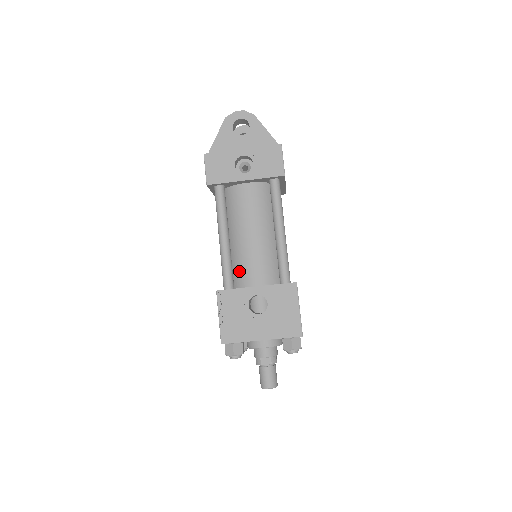
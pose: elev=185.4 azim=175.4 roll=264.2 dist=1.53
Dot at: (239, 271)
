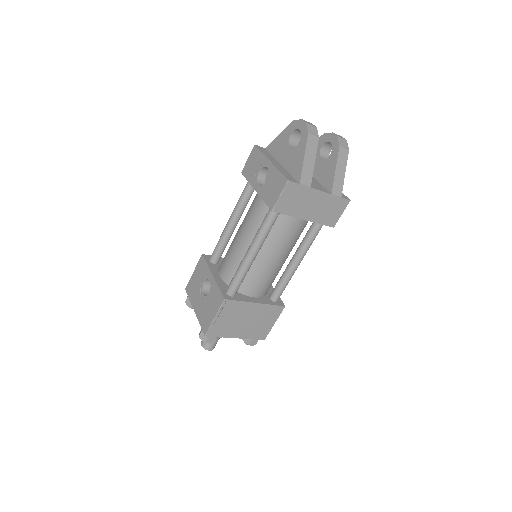
Dot at: (225, 255)
